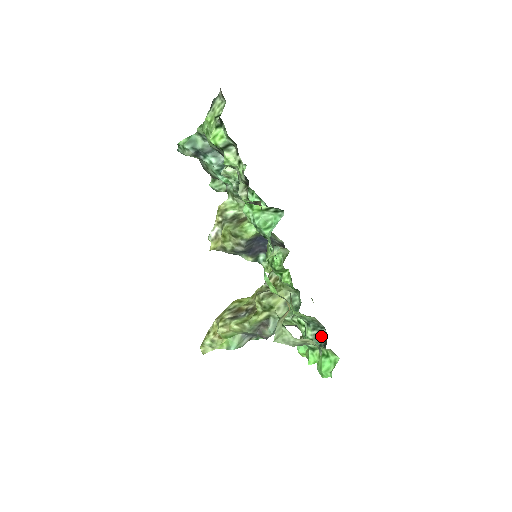
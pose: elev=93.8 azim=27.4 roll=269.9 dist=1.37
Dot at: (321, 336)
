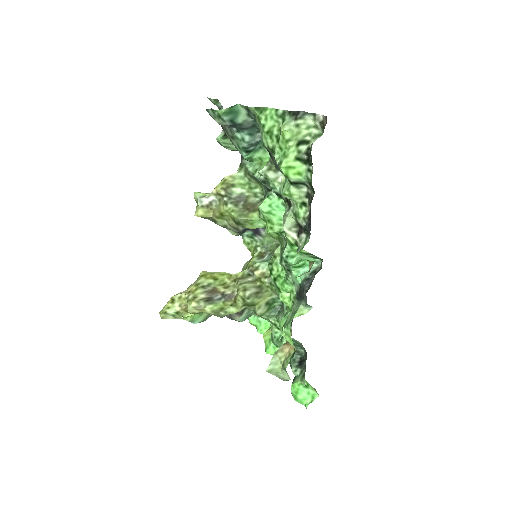
Dot at: (297, 353)
